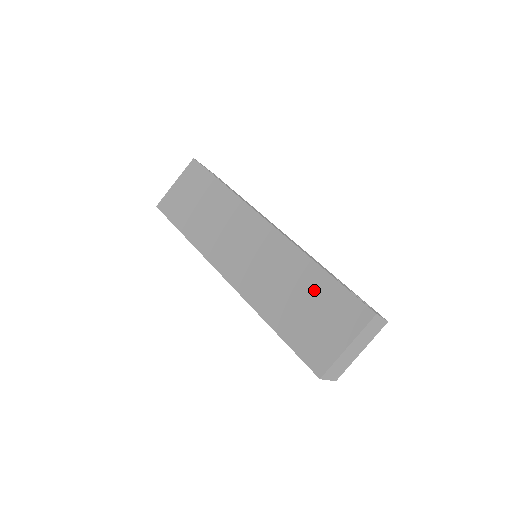
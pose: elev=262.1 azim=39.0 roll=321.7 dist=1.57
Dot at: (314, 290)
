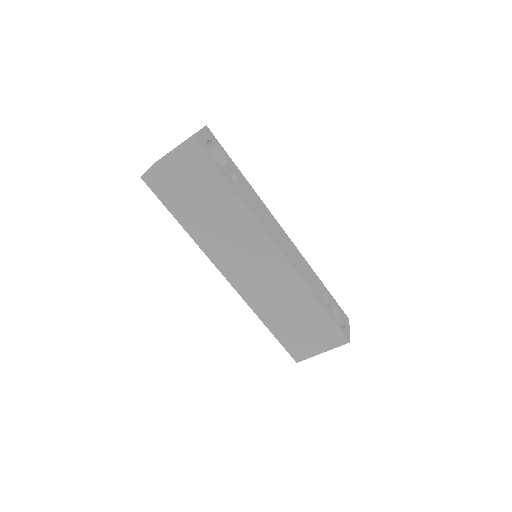
Dot at: (309, 315)
